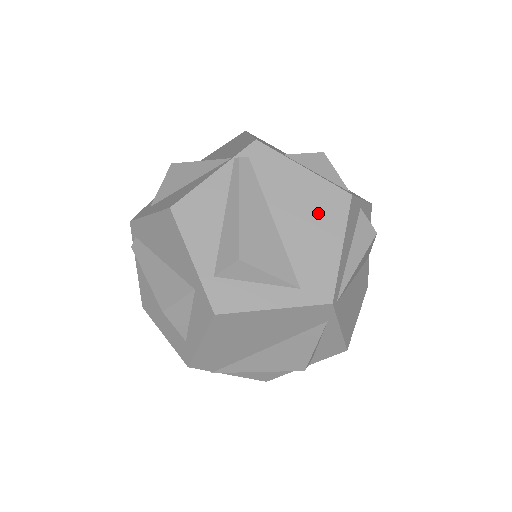
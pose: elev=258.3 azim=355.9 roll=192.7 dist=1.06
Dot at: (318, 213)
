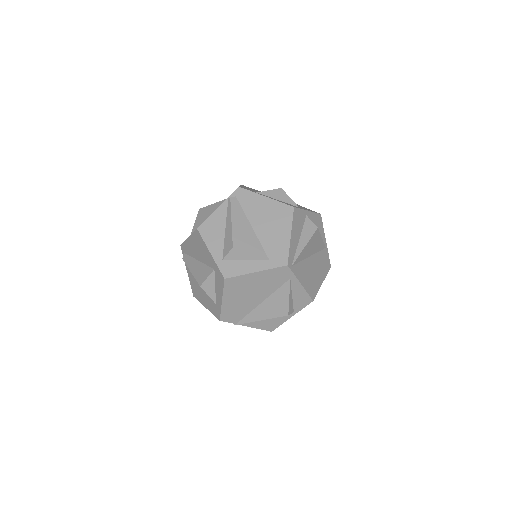
Dot at: (276, 219)
